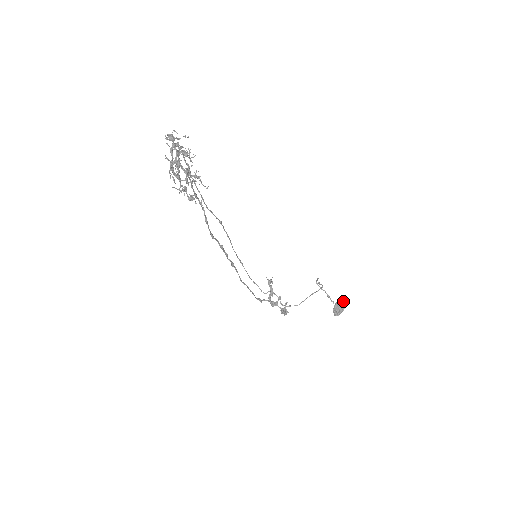
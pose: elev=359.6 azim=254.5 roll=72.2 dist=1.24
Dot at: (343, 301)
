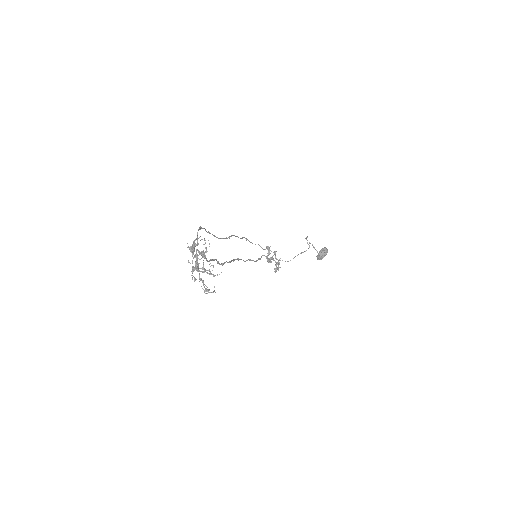
Dot at: (326, 250)
